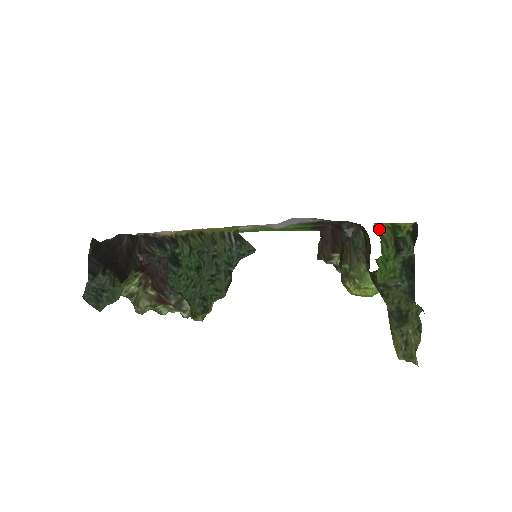
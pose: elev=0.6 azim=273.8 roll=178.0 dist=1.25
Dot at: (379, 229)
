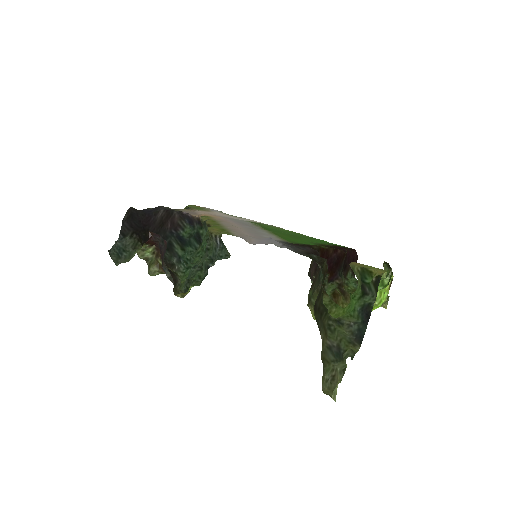
Dot at: (352, 269)
